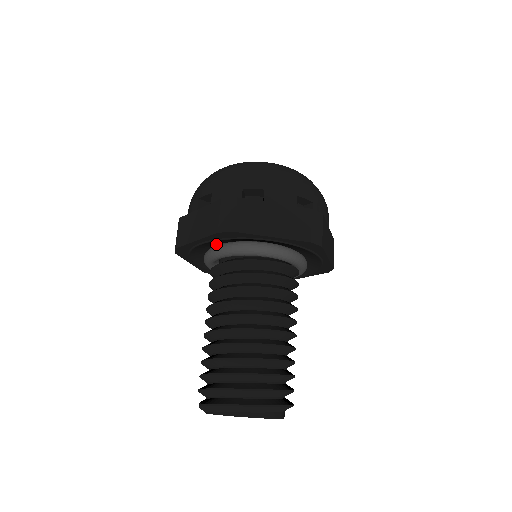
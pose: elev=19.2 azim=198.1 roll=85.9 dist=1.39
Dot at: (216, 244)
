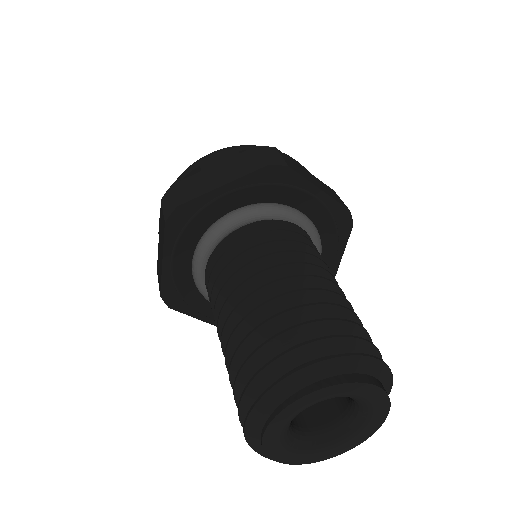
Dot at: occluded
